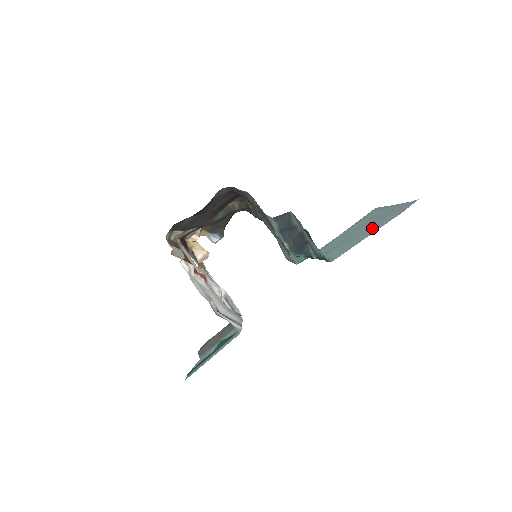
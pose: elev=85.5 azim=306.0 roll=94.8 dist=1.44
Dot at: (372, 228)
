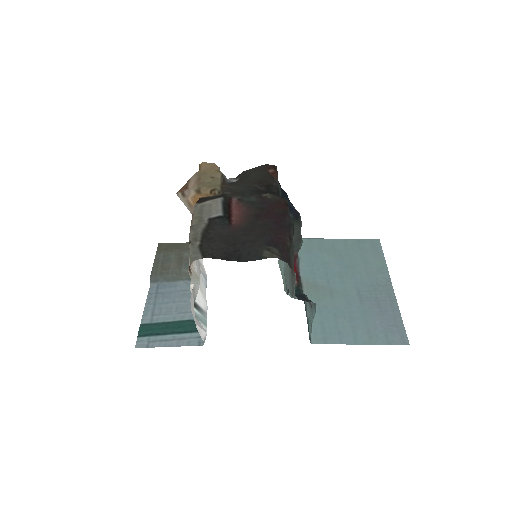
Dot at: (361, 322)
